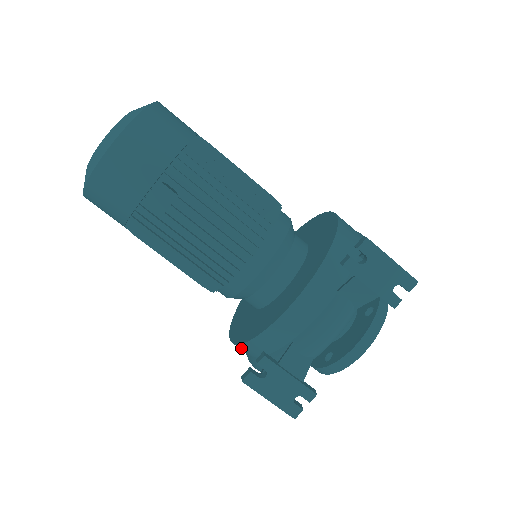
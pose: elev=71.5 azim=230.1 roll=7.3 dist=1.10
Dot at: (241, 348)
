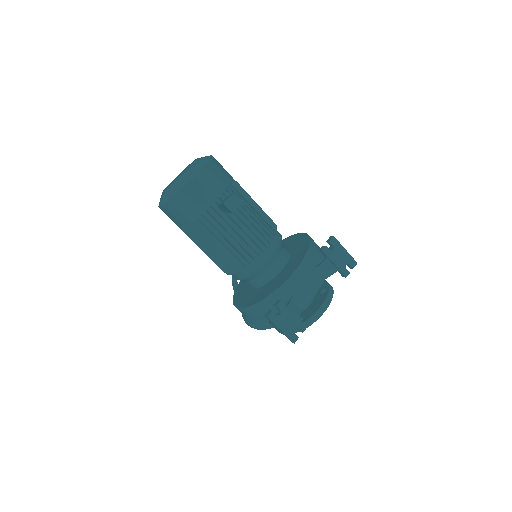
Dot at: (252, 309)
